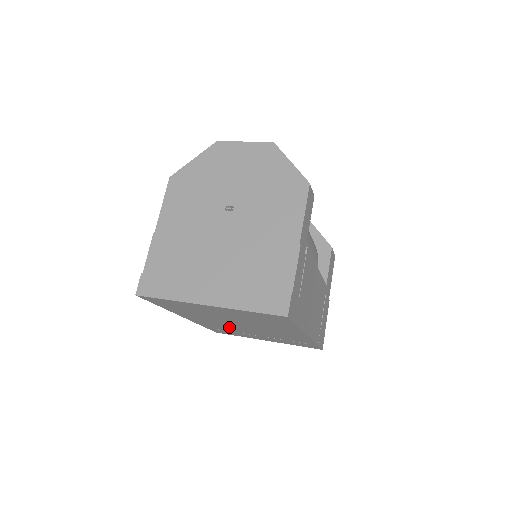
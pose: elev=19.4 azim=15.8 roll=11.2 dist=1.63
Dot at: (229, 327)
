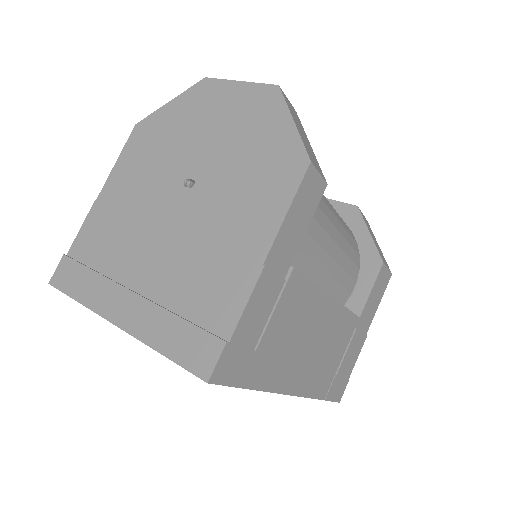
Dot at: occluded
